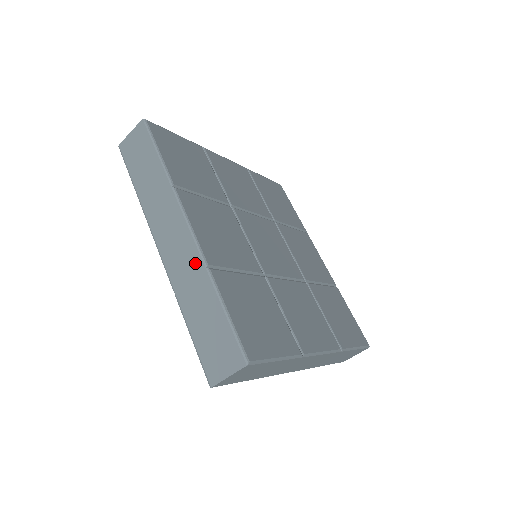
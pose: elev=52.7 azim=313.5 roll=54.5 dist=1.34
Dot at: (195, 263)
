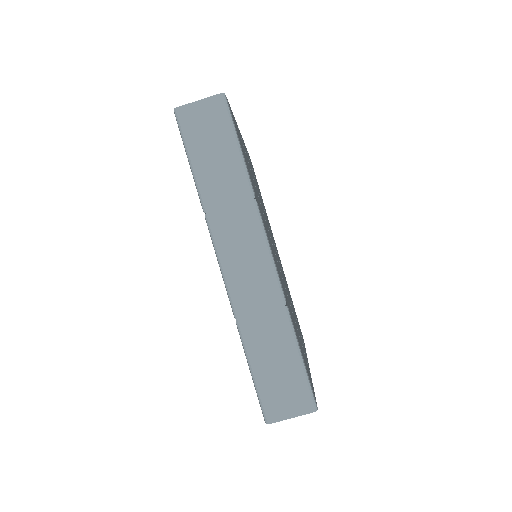
Dot at: (272, 296)
